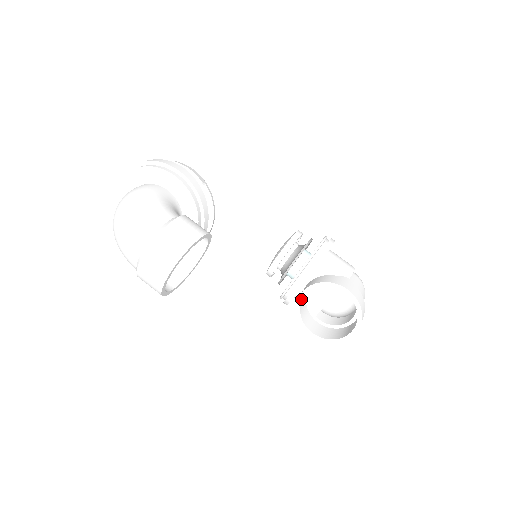
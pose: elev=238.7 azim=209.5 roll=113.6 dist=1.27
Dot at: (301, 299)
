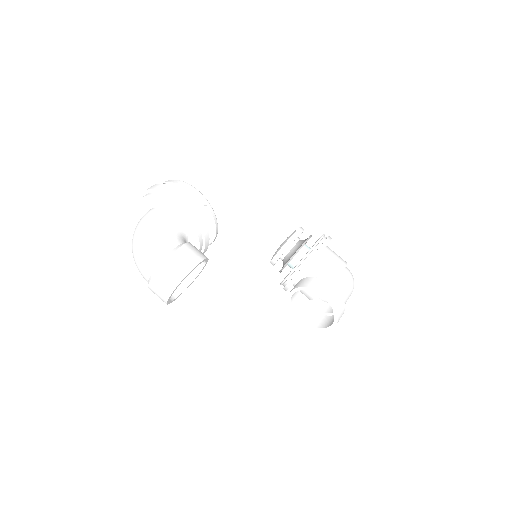
Dot at: (291, 295)
